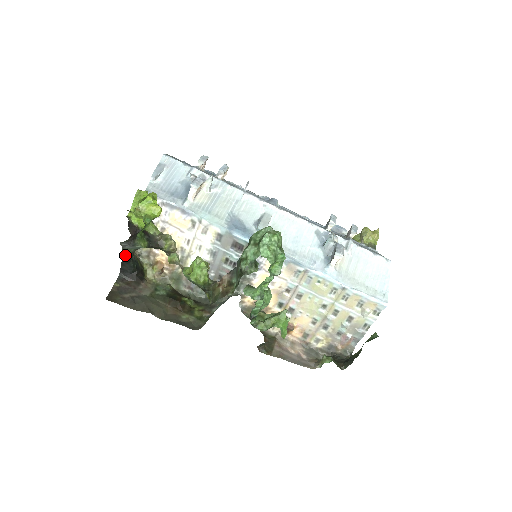
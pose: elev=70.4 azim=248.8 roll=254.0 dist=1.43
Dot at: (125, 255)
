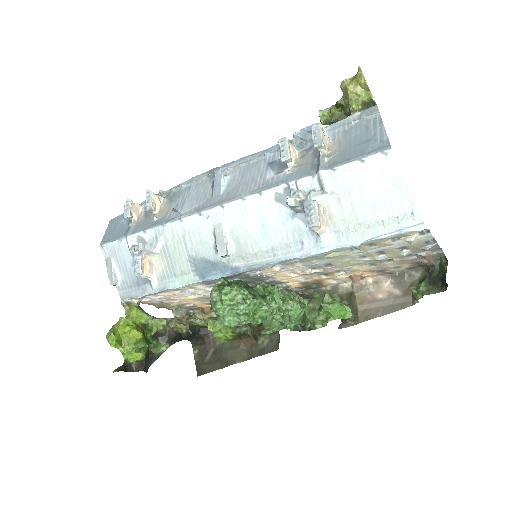
Dot at: occluded
